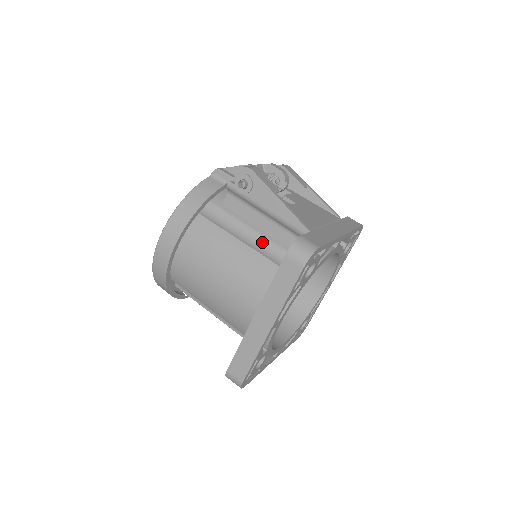
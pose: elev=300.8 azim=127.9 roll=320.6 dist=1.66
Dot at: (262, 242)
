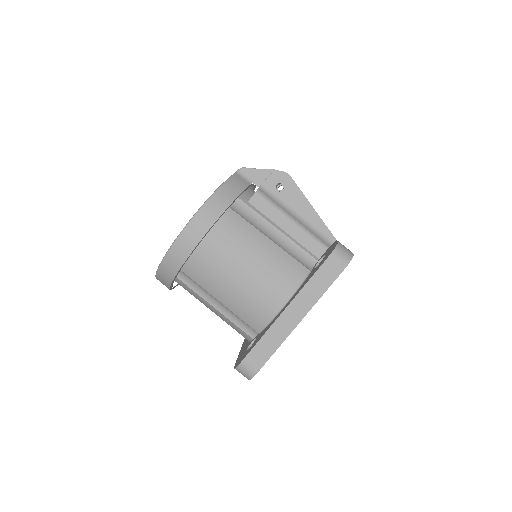
Dot at: (286, 243)
